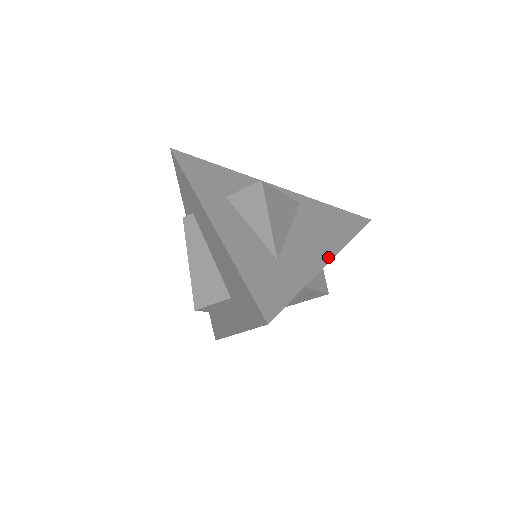
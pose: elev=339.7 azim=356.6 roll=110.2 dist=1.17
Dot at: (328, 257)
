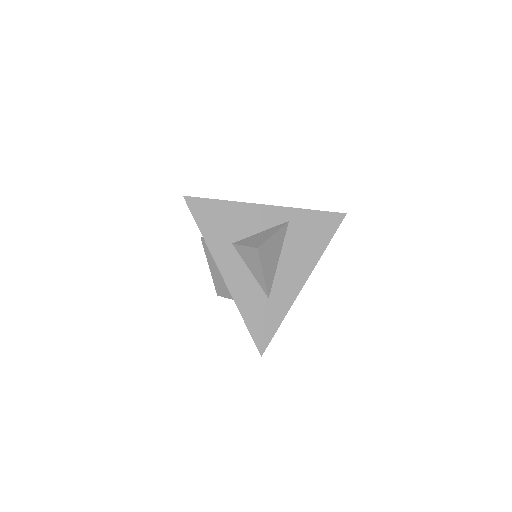
Dot at: (304, 280)
